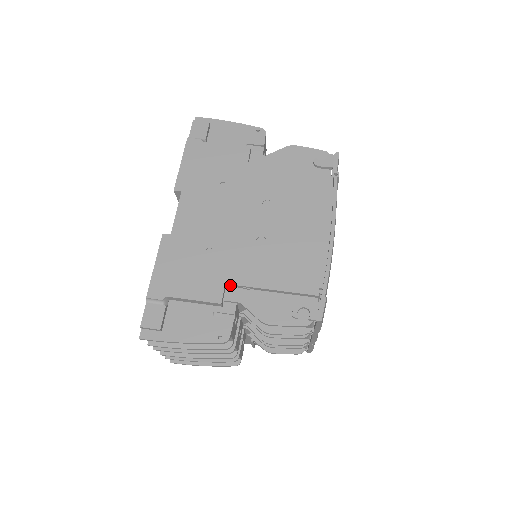
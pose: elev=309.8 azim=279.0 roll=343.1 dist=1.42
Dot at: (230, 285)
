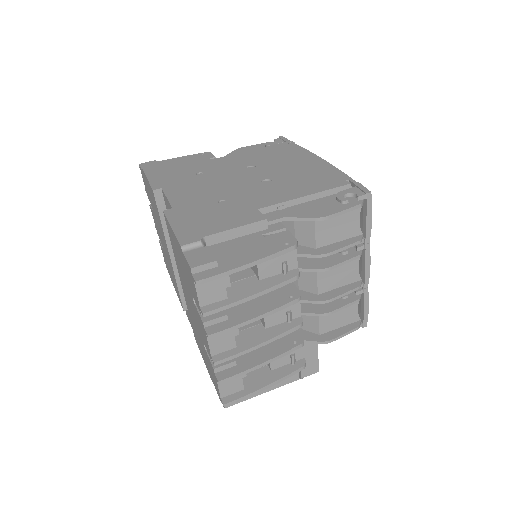
Dot at: (263, 210)
